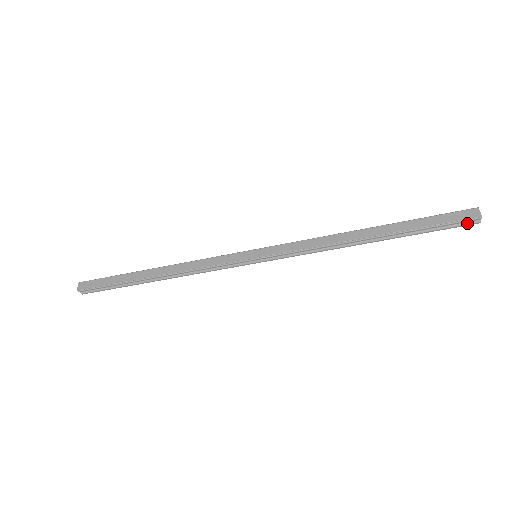
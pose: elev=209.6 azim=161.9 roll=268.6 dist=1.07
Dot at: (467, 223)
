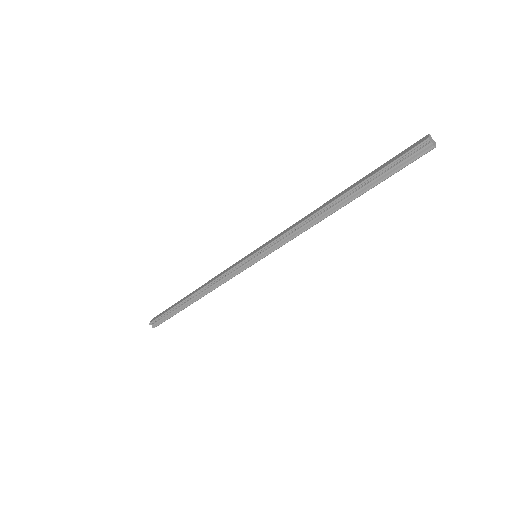
Dot at: (420, 153)
